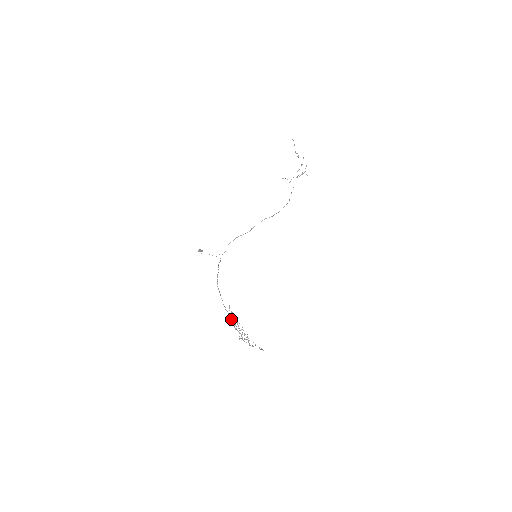
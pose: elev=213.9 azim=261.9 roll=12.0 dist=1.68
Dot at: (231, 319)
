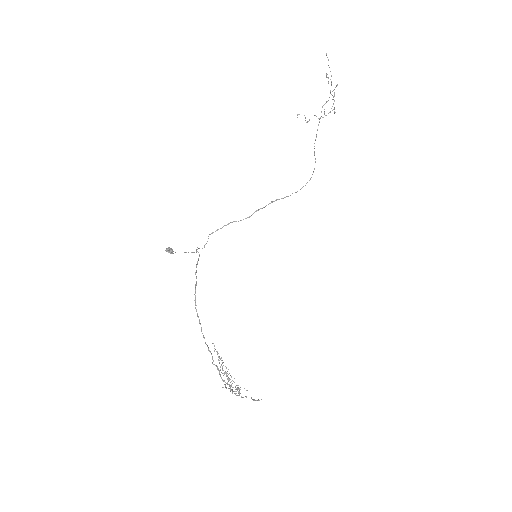
Dot at: (216, 366)
